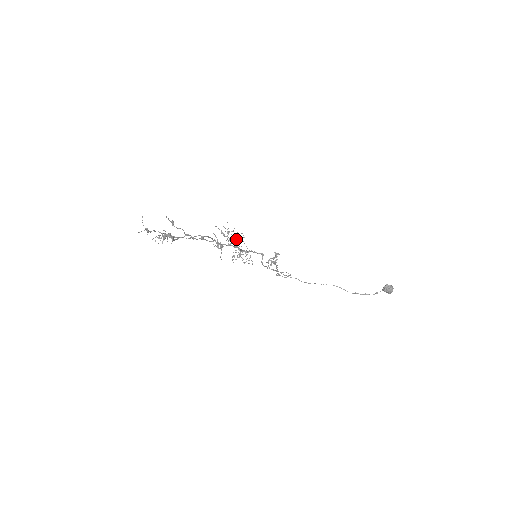
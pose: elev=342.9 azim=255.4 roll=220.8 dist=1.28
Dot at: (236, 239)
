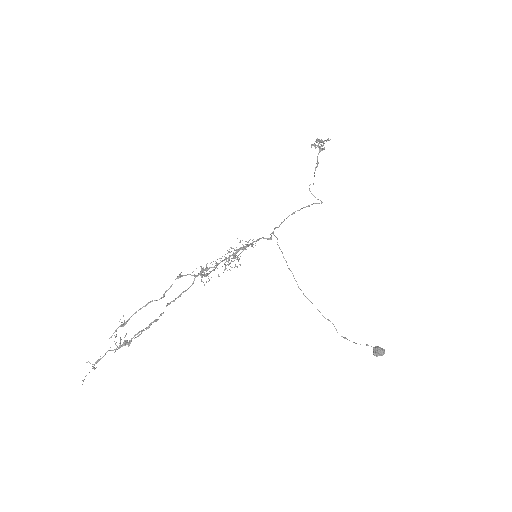
Dot at: (226, 265)
